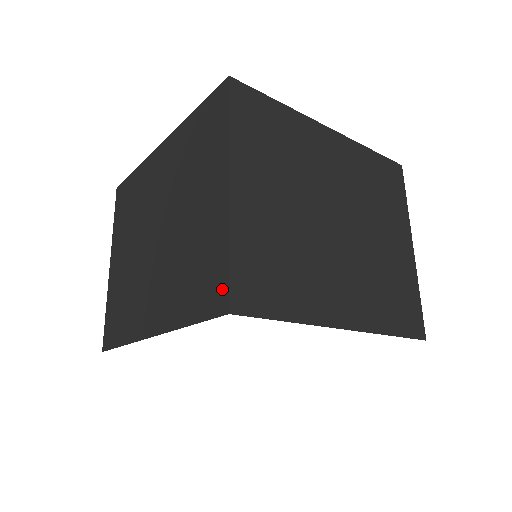
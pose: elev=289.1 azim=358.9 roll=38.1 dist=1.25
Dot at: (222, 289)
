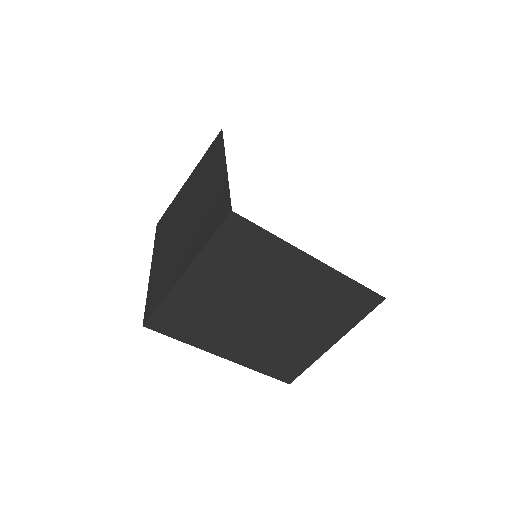
Dot at: (294, 376)
